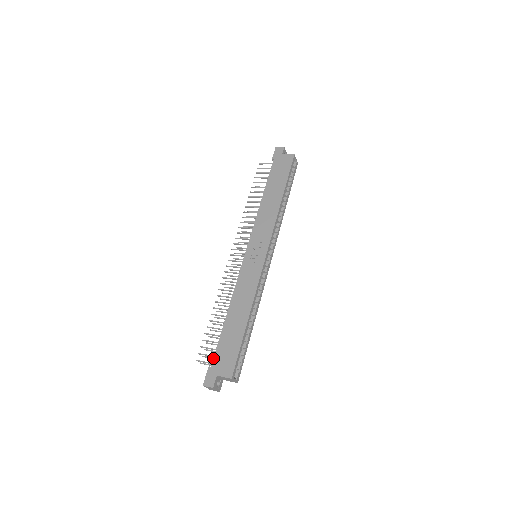
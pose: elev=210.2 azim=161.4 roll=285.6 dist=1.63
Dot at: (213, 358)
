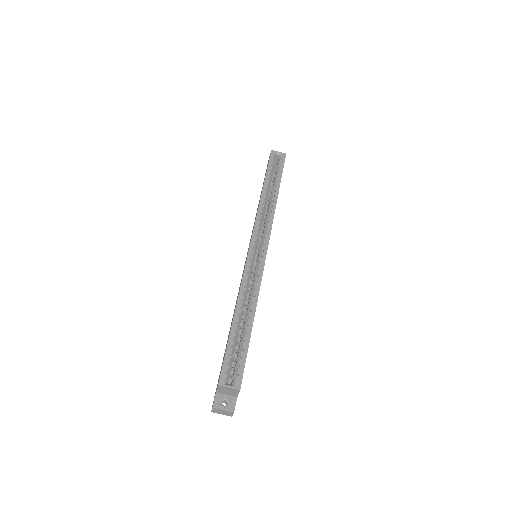
Dot at: occluded
